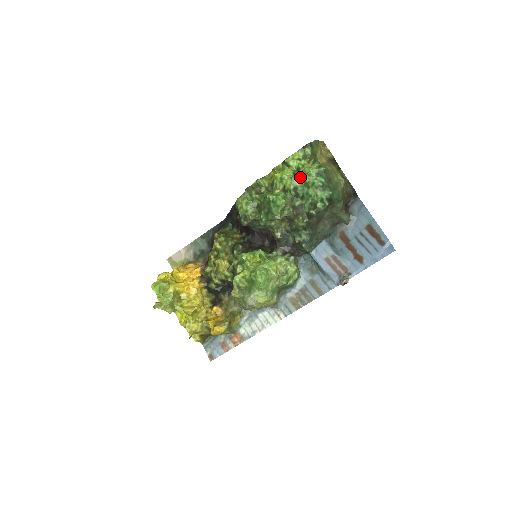
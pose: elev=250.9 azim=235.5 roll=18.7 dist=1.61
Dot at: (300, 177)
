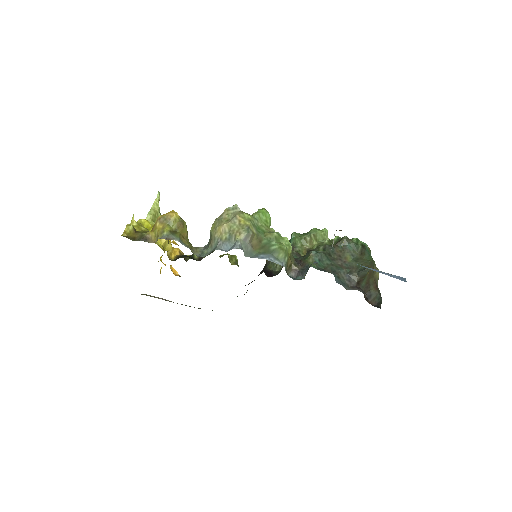
Dot at: occluded
